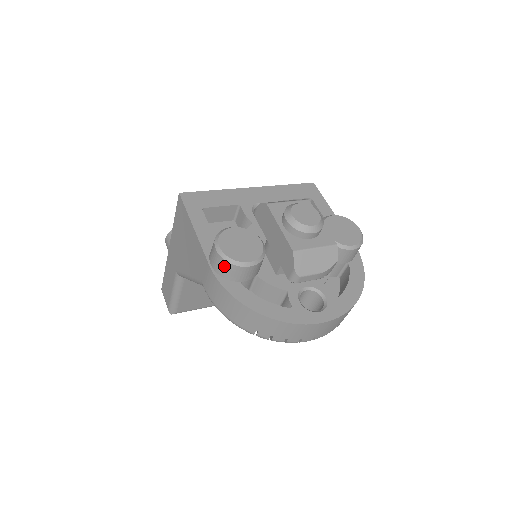
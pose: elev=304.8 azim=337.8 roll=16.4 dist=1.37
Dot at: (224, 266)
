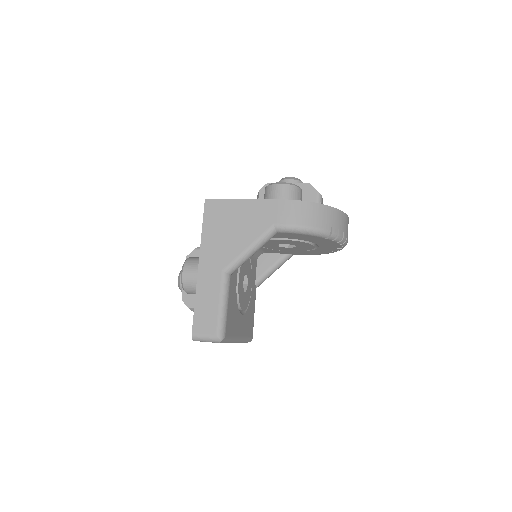
Dot at: (292, 190)
